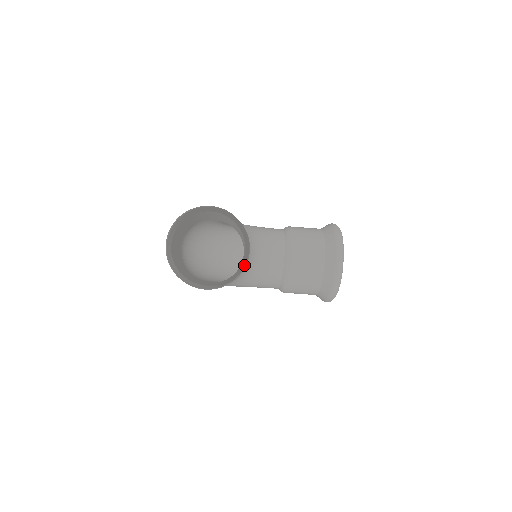
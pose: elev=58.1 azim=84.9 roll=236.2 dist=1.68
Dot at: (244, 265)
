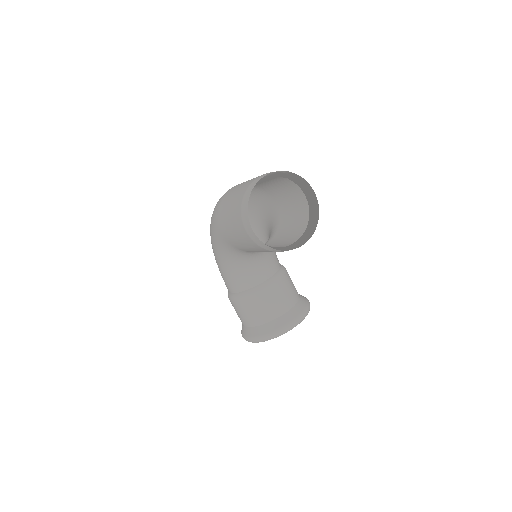
Dot at: occluded
